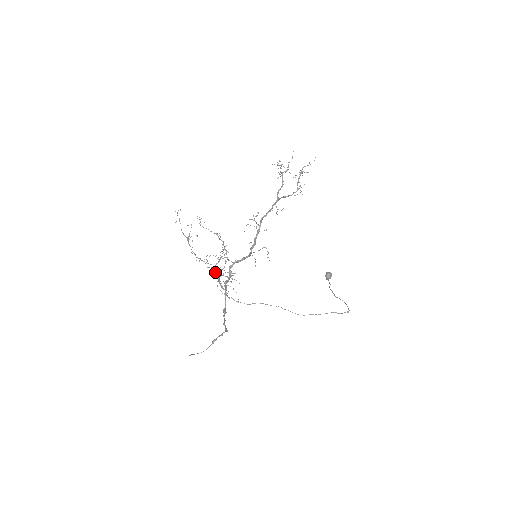
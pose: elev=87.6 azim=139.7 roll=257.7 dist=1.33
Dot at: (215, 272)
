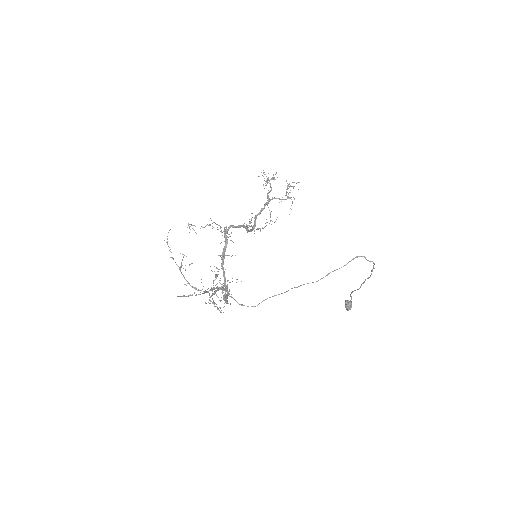
Dot at: occluded
